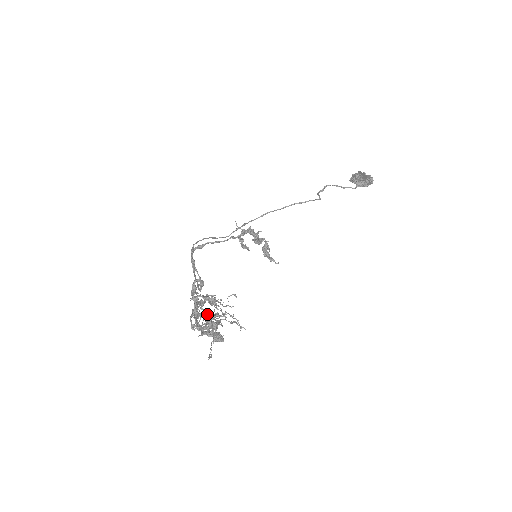
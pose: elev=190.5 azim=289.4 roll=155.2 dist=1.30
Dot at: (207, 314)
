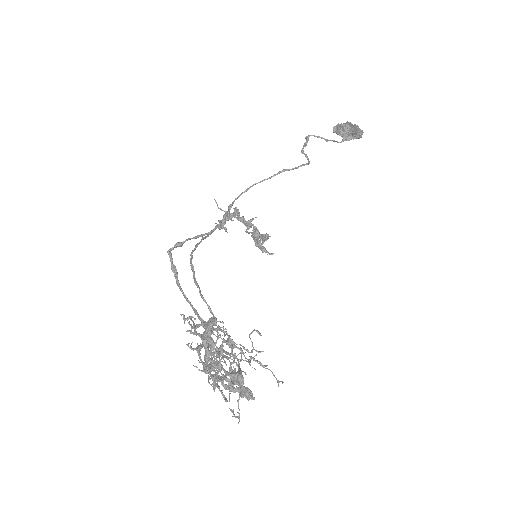
Dot at: occluded
